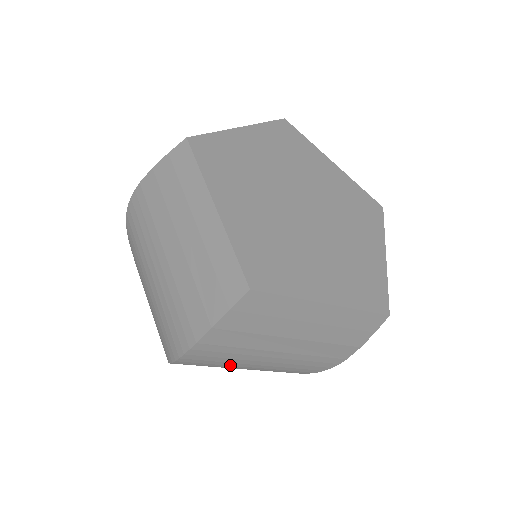
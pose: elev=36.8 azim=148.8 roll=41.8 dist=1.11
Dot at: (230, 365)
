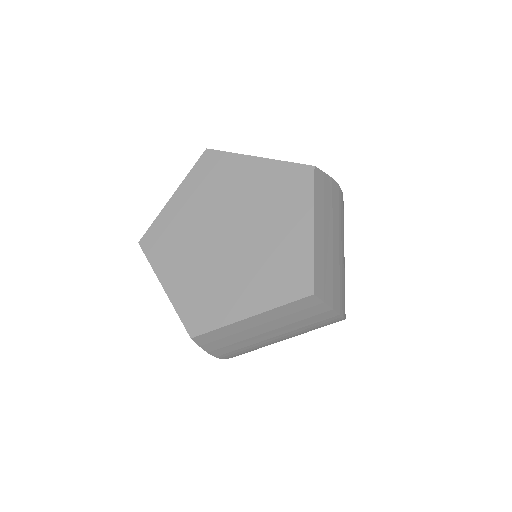
Dot at: occluded
